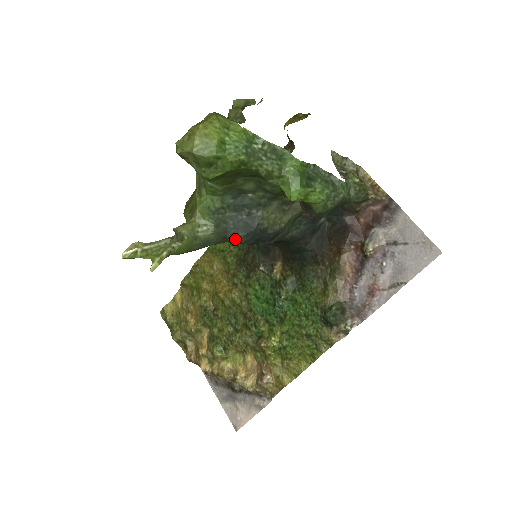
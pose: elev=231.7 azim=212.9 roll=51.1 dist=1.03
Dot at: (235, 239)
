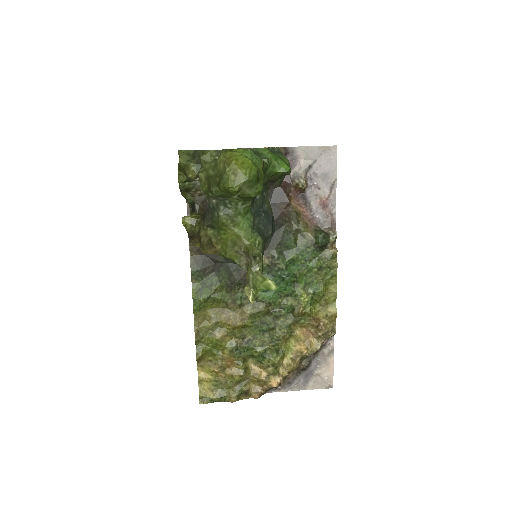
Dot at: (270, 235)
